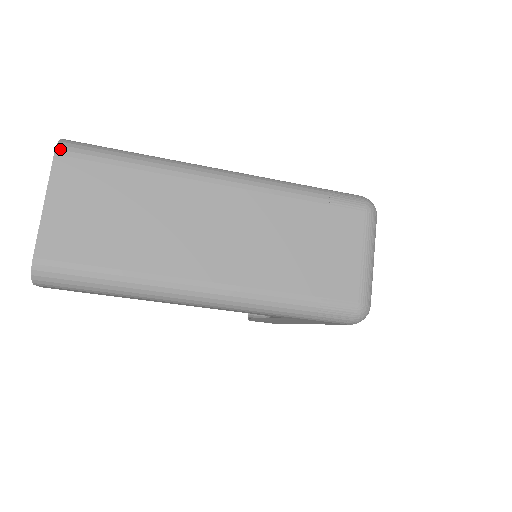
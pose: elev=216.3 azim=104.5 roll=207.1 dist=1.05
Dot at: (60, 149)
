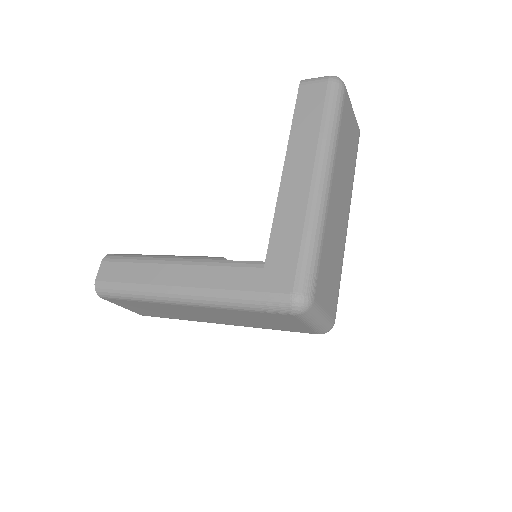
Dot at: (101, 297)
